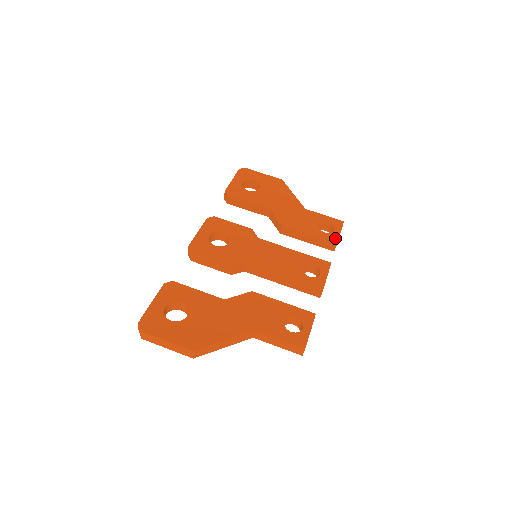
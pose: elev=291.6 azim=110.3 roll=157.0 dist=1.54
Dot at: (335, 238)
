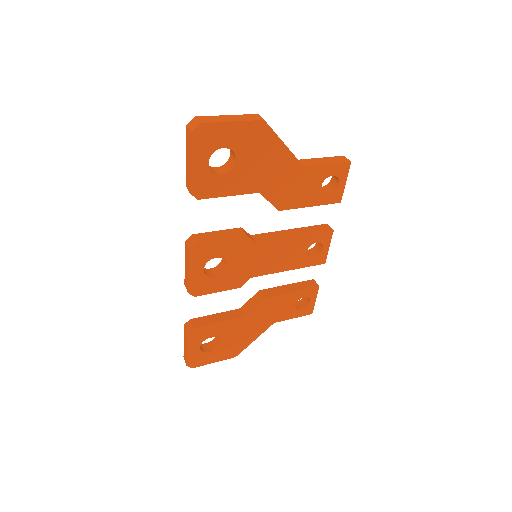
Dot at: occluded
